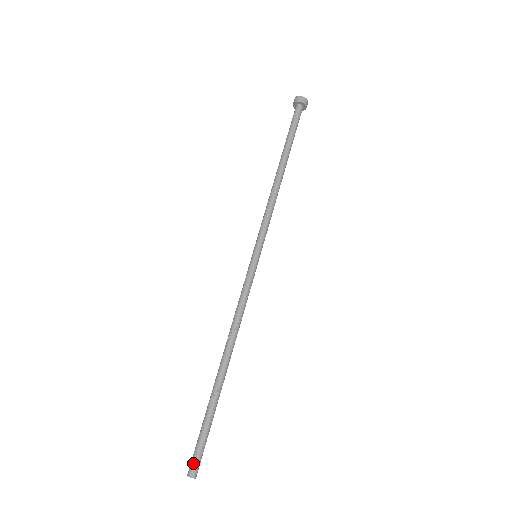
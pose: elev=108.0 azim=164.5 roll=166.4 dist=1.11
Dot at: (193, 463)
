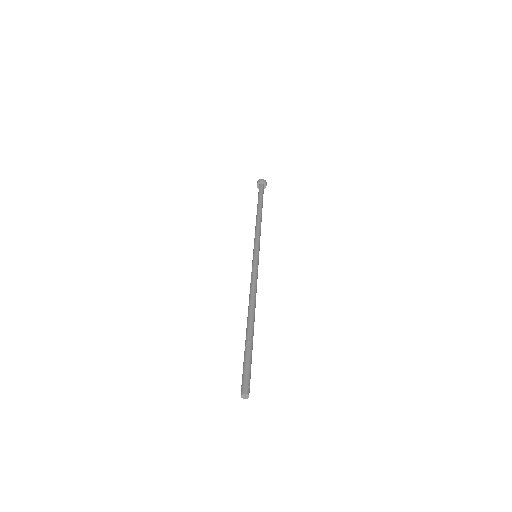
Dot at: (247, 383)
